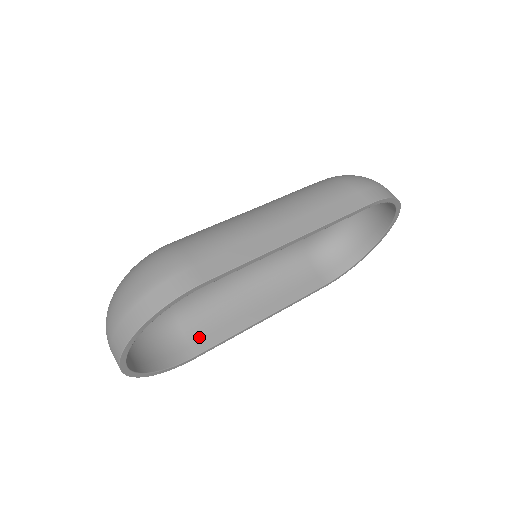
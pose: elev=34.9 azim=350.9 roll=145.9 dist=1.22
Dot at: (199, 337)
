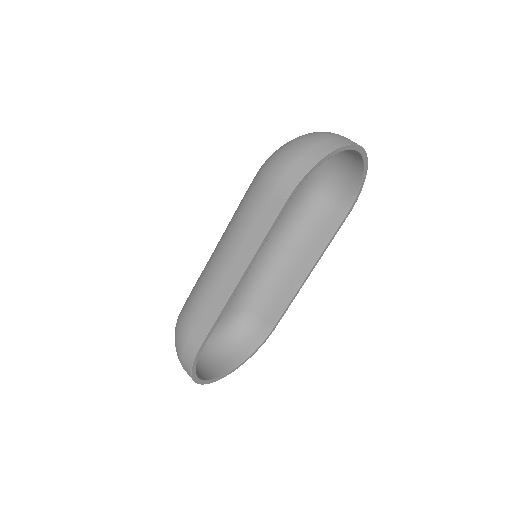
Dot at: (269, 313)
